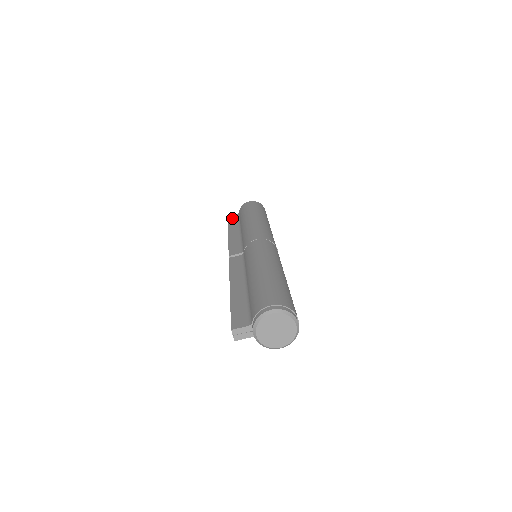
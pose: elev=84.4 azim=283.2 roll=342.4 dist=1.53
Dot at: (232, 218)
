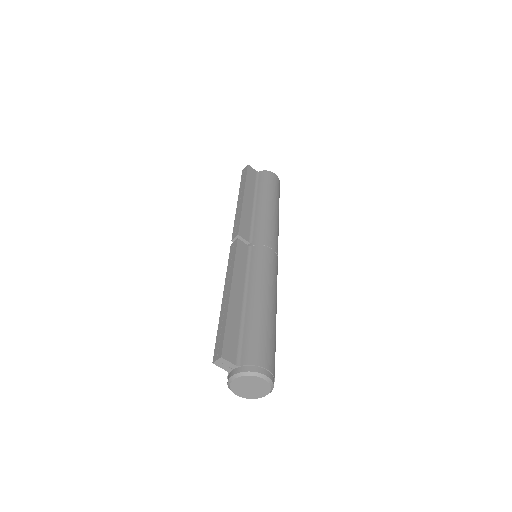
Dot at: (251, 173)
